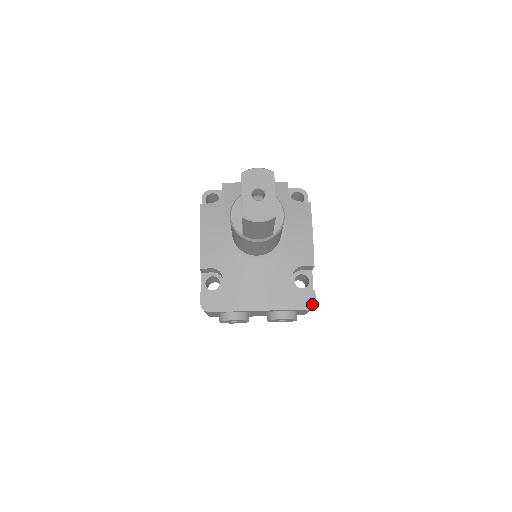
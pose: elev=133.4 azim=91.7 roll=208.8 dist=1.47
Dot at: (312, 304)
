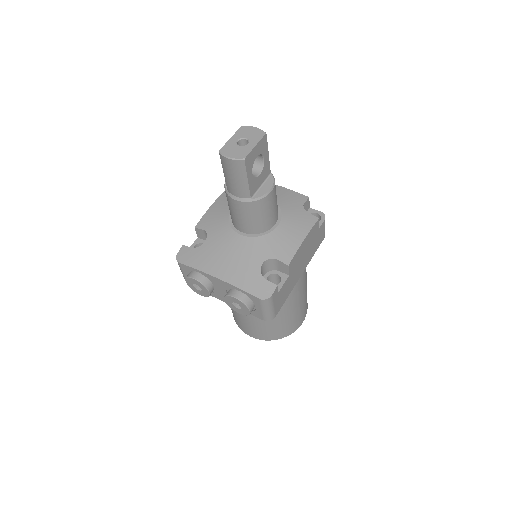
Dot at: (267, 296)
